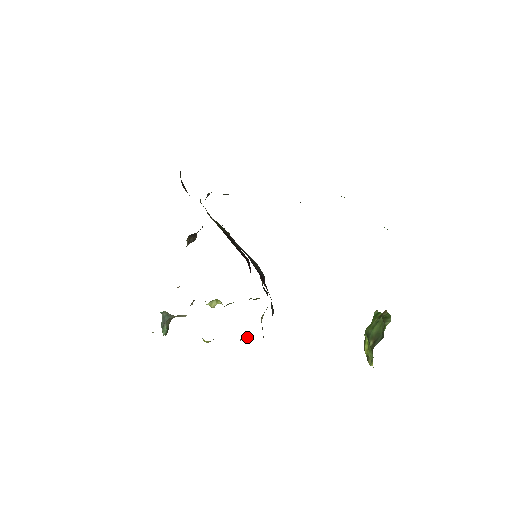
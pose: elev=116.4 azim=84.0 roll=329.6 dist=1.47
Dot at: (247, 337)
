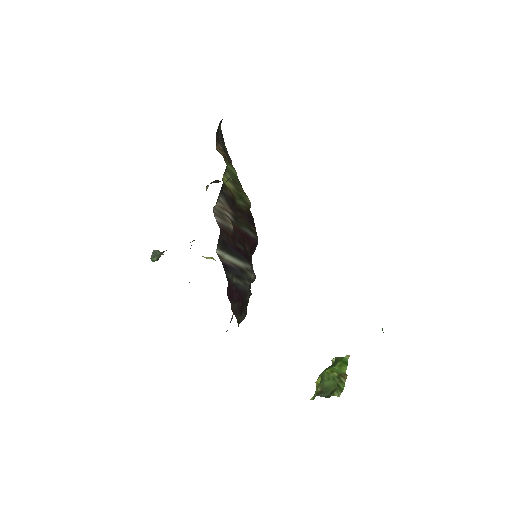
Dot at: occluded
